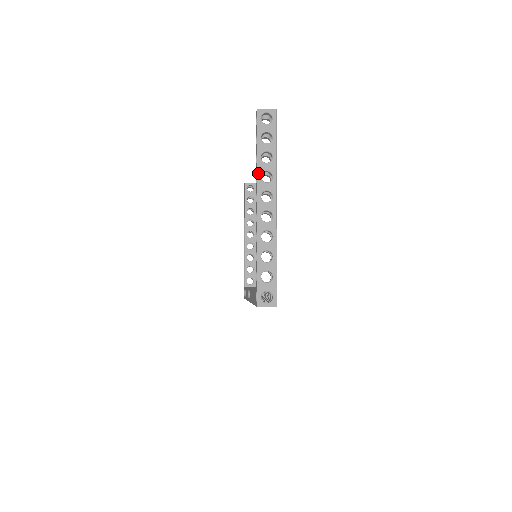
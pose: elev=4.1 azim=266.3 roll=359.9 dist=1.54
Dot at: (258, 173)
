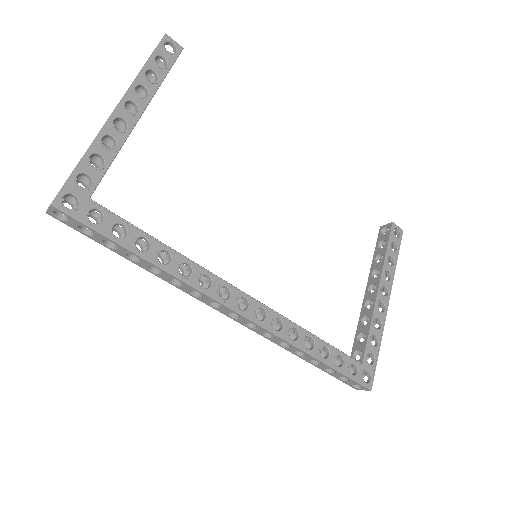
Dot at: occluded
